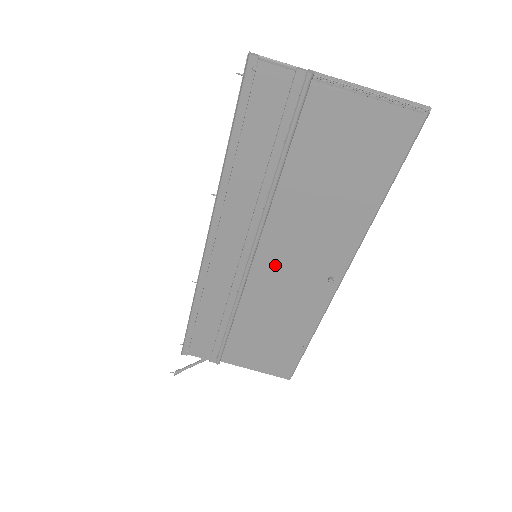
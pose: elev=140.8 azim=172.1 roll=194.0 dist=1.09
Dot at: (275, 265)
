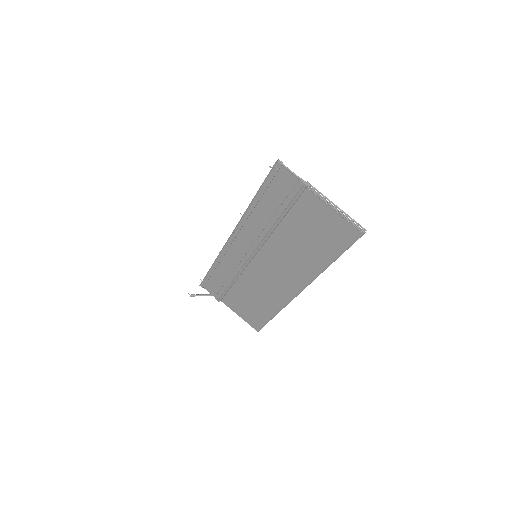
Dot at: (265, 266)
